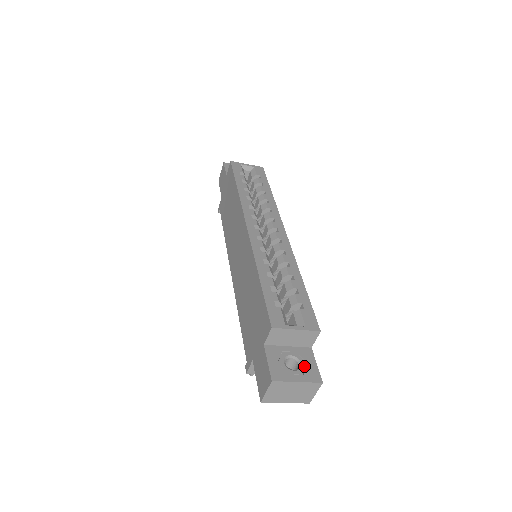
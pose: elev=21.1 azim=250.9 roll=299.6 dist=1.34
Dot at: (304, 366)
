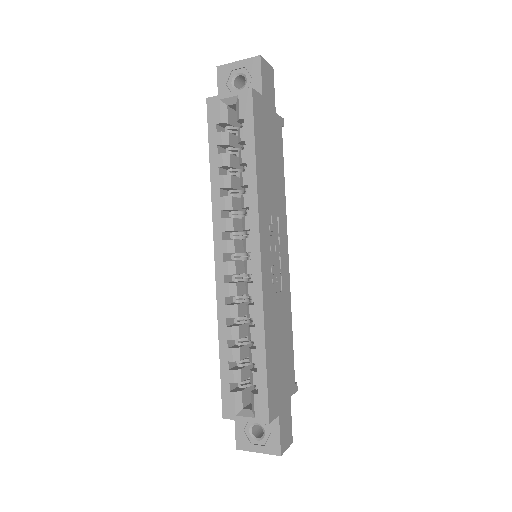
Dot at: (267, 436)
